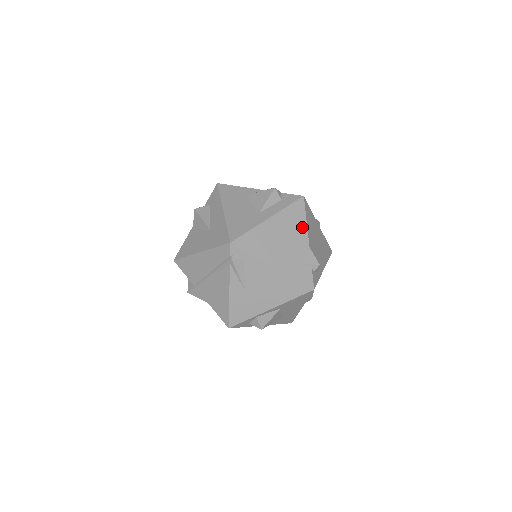
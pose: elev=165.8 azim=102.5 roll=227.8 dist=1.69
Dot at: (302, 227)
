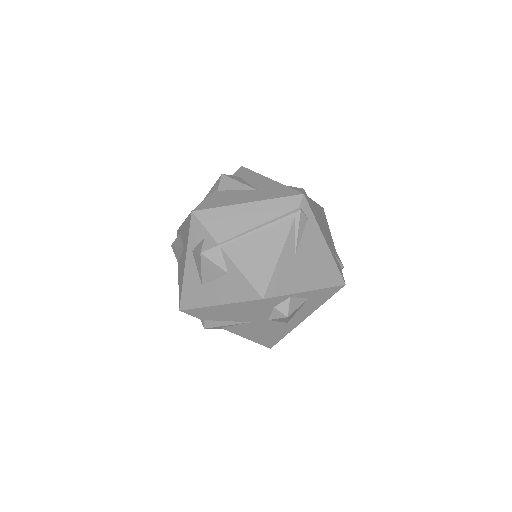
Dot at: (328, 229)
